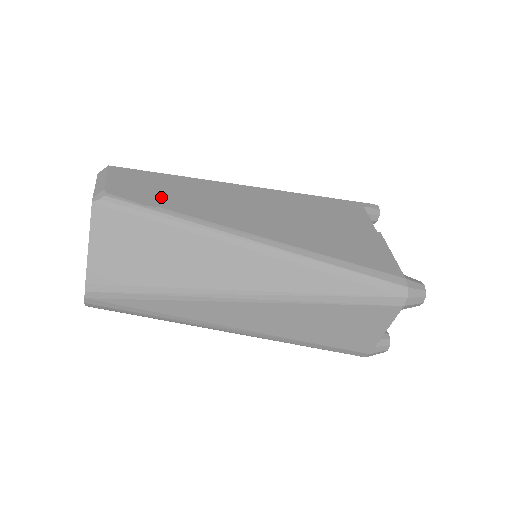
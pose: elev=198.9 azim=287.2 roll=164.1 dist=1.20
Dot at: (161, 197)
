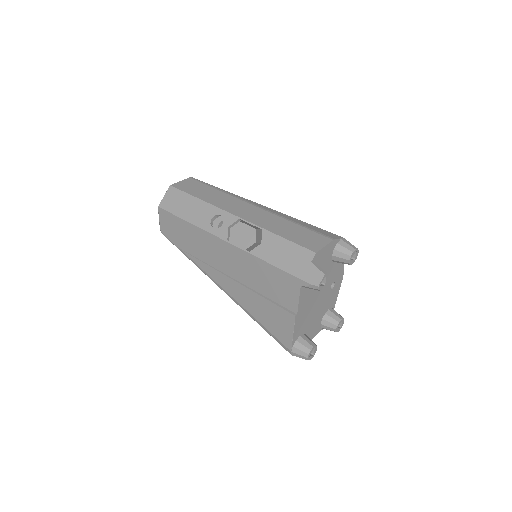
Dot at: (181, 241)
